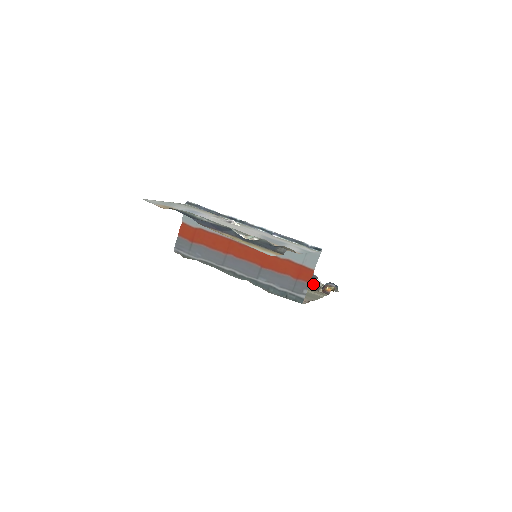
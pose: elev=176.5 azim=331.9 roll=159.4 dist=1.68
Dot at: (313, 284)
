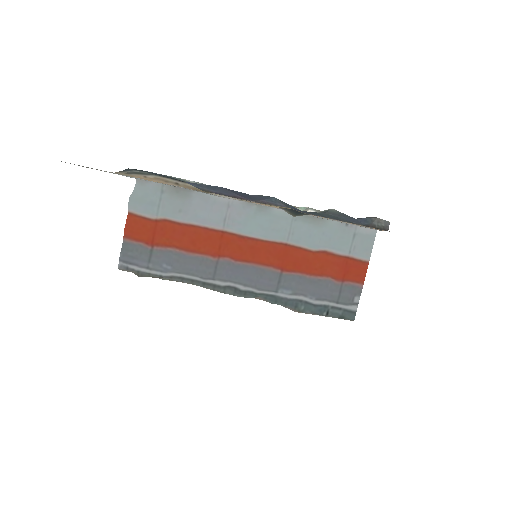
Dot at: occluded
